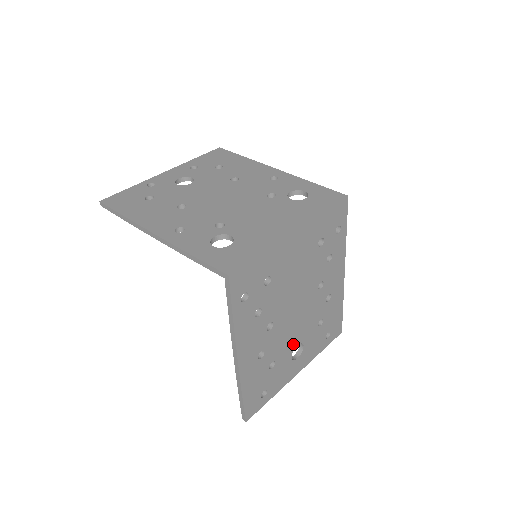
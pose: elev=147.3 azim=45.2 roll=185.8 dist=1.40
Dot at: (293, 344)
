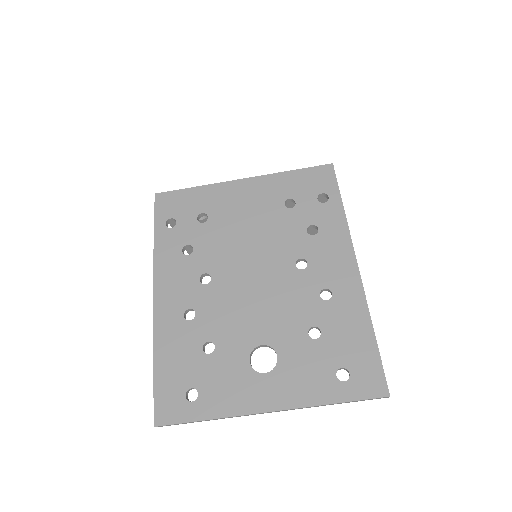
Dot at: (252, 337)
